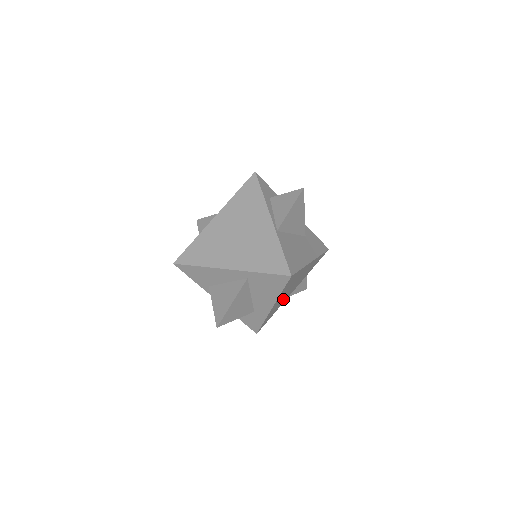
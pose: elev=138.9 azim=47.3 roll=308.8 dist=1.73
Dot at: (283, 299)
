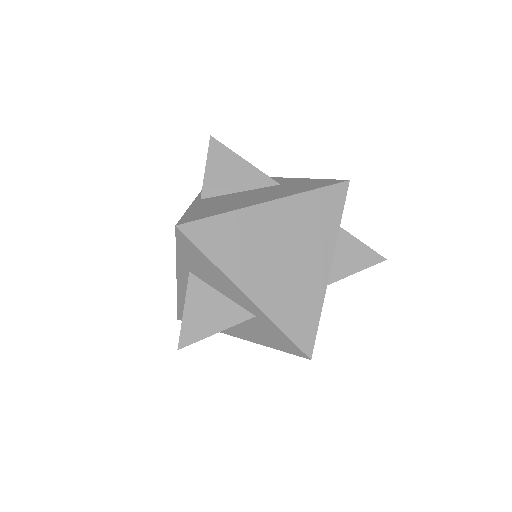
Dot at: occluded
